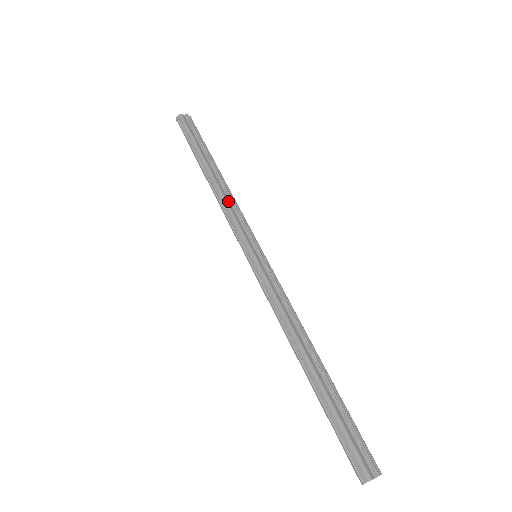
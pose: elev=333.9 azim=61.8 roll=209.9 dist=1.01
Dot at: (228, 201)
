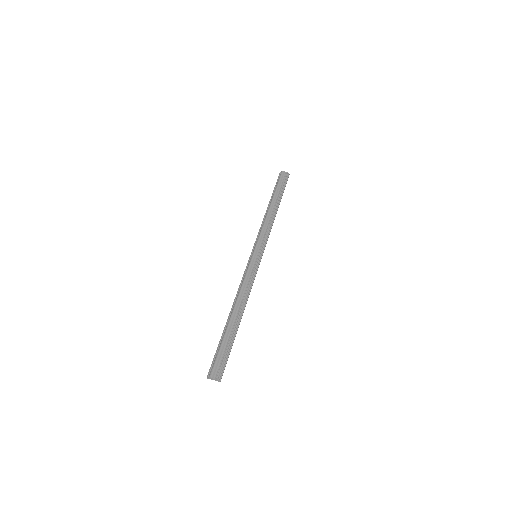
Dot at: (266, 223)
